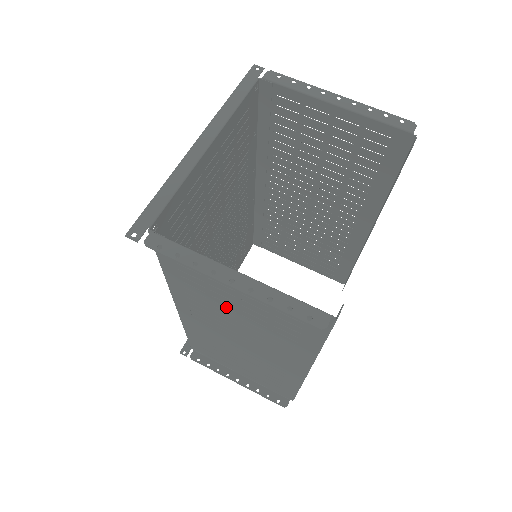
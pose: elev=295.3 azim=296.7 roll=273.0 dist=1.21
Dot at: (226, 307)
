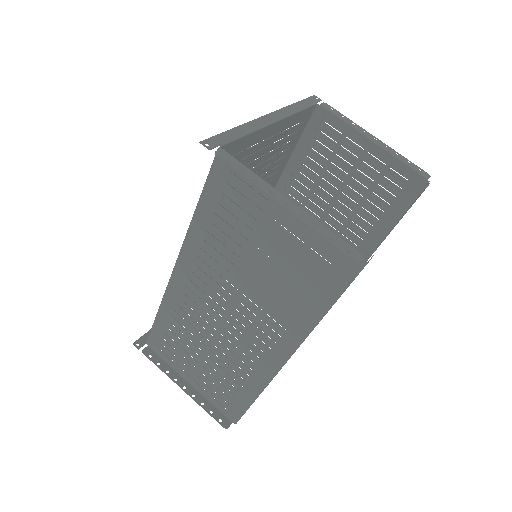
Dot at: (243, 259)
